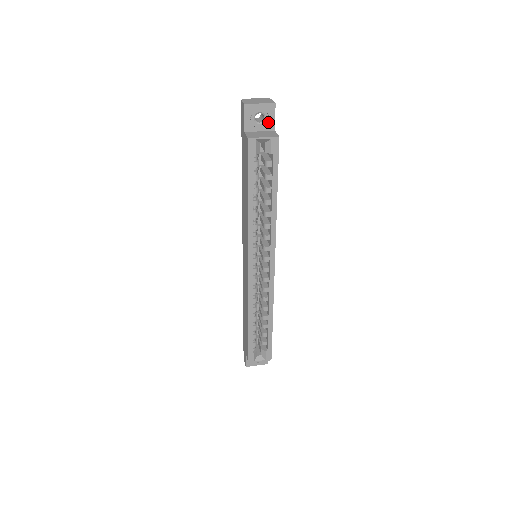
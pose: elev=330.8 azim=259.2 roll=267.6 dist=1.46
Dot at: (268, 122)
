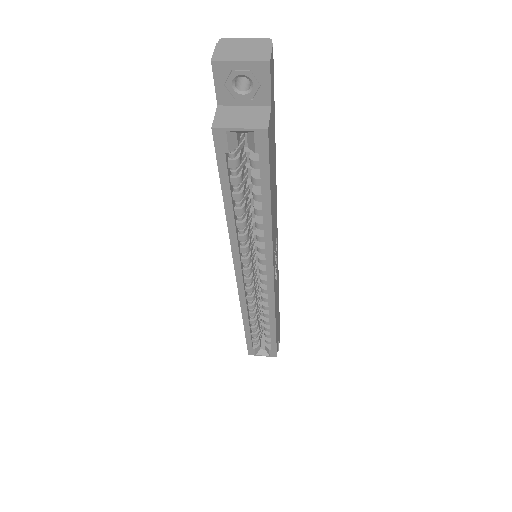
Dot at: (258, 92)
